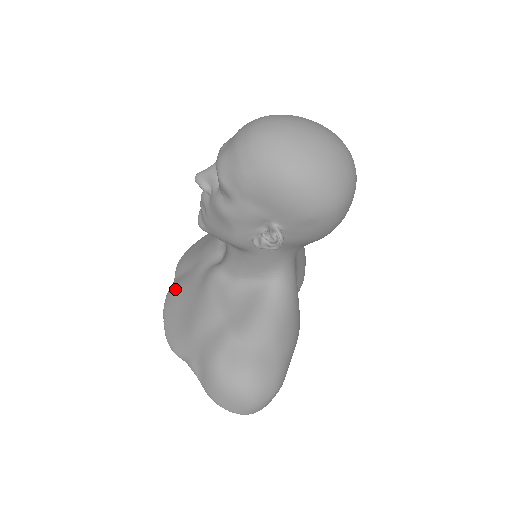
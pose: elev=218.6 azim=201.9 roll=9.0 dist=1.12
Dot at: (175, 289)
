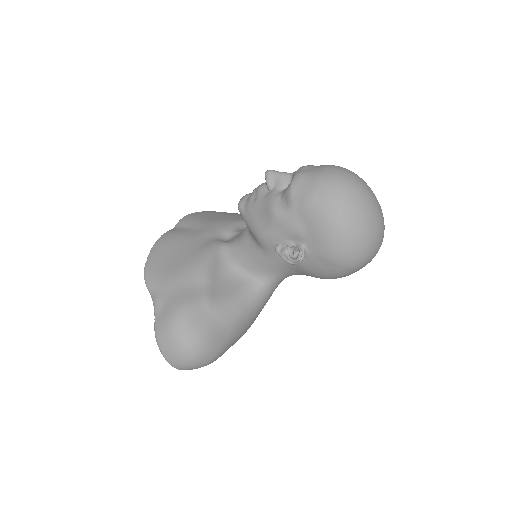
Dot at: (174, 235)
